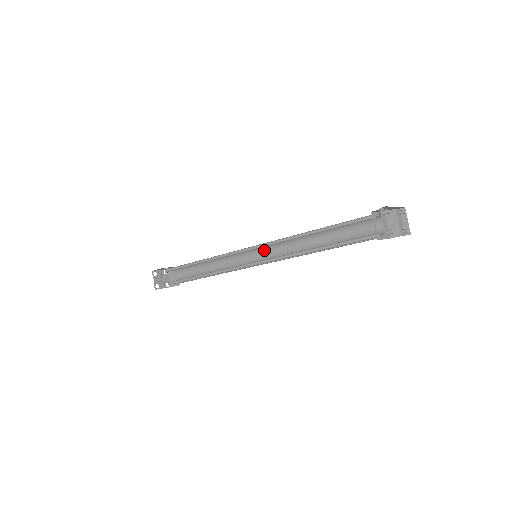
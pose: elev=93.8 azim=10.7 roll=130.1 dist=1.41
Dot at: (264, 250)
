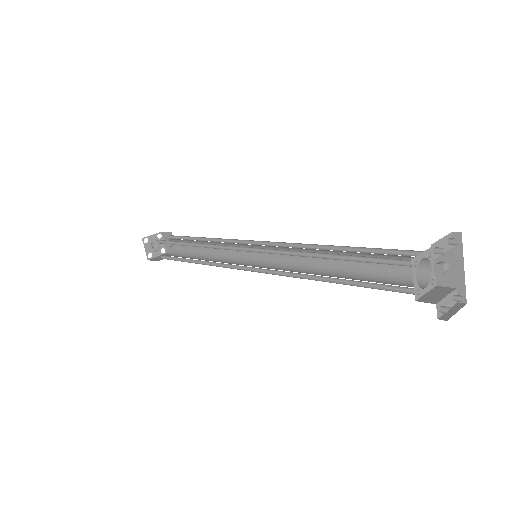
Dot at: (267, 263)
